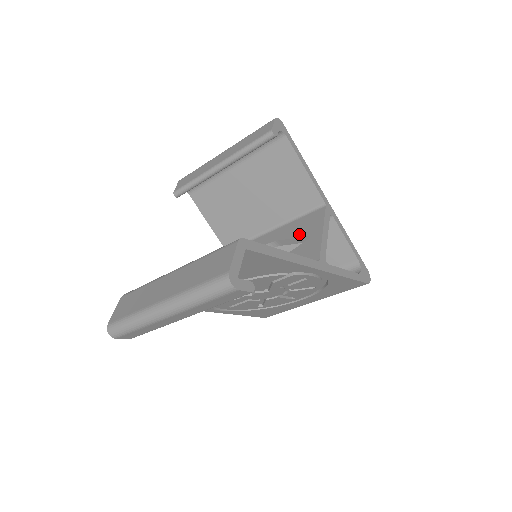
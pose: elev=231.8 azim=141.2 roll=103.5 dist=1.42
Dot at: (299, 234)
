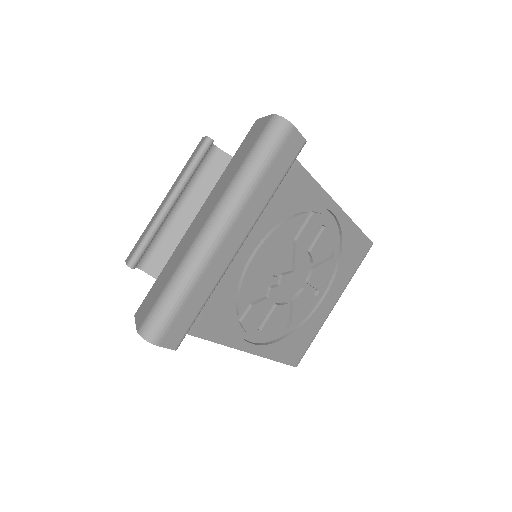
Dot at: occluded
